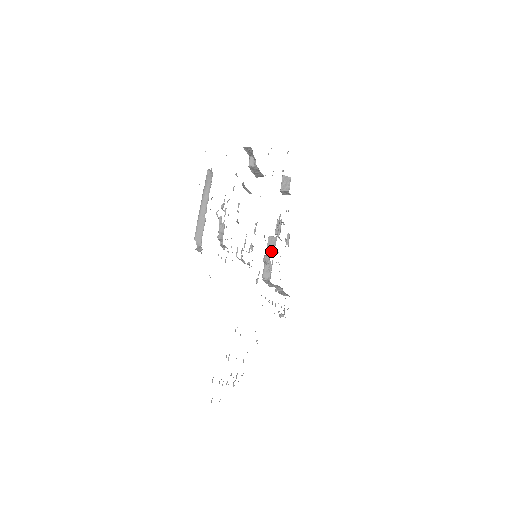
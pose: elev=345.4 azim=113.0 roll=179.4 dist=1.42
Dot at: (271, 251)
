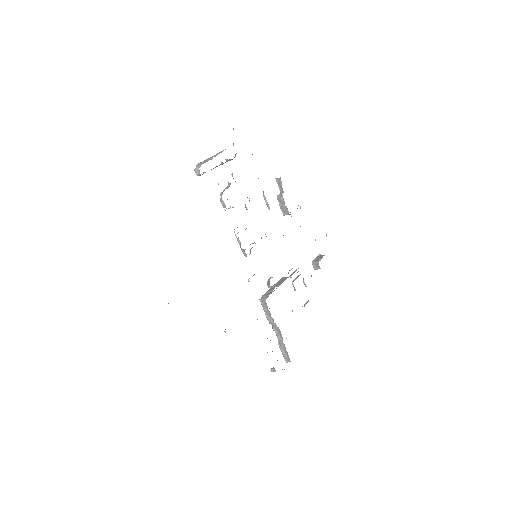
Dot at: (279, 284)
